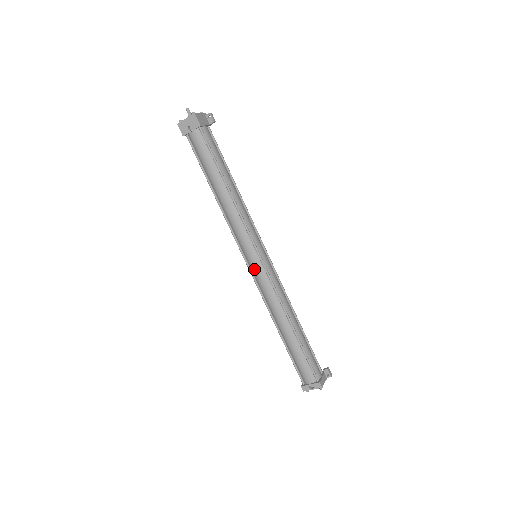
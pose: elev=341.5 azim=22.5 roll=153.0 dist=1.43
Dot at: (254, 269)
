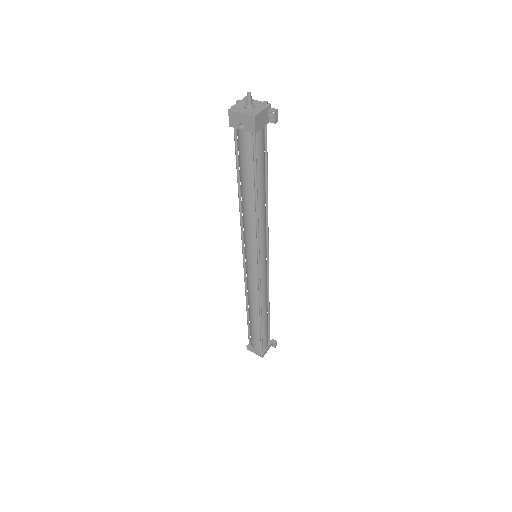
Dot at: (248, 269)
